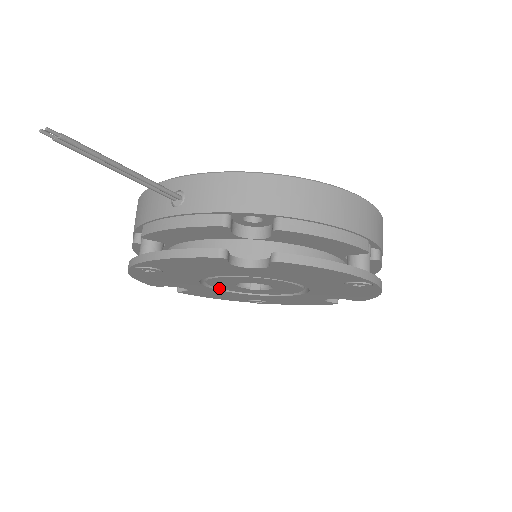
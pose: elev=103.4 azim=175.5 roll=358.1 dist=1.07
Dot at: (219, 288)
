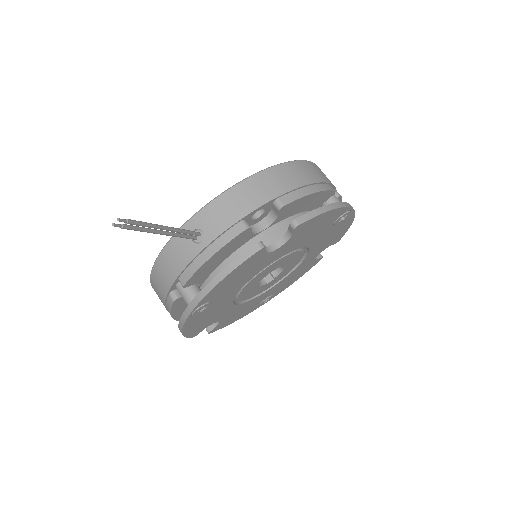
Dot at: occluded
